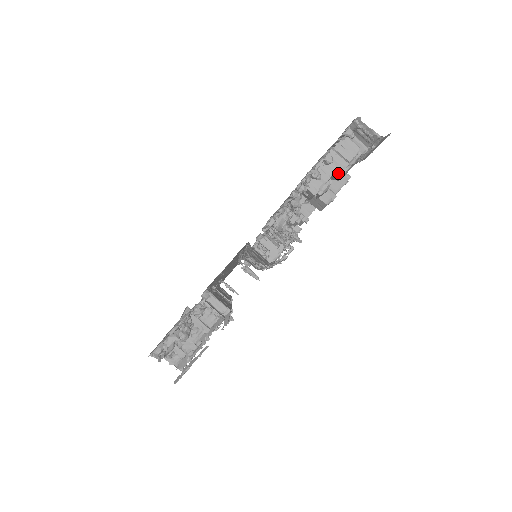
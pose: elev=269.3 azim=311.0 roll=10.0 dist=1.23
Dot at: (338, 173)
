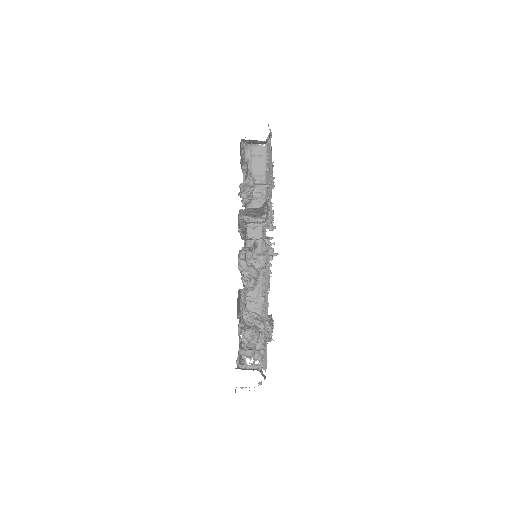
Dot at: occluded
